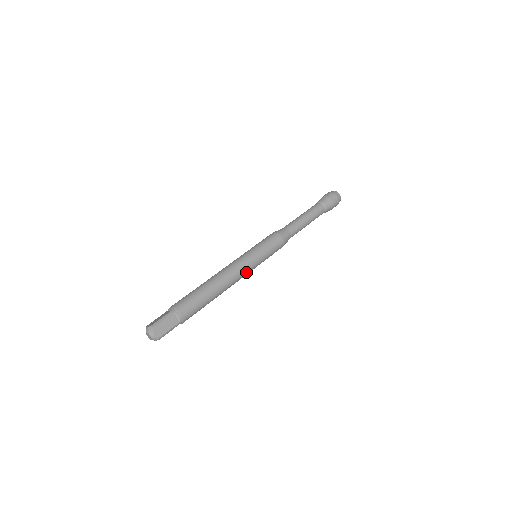
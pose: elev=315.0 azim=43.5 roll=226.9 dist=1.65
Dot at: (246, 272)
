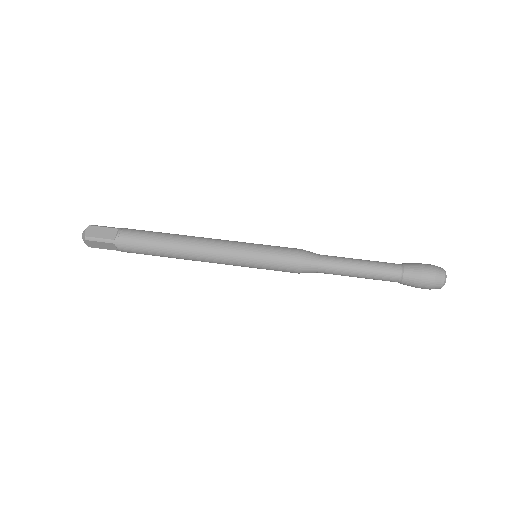
Dot at: (224, 254)
